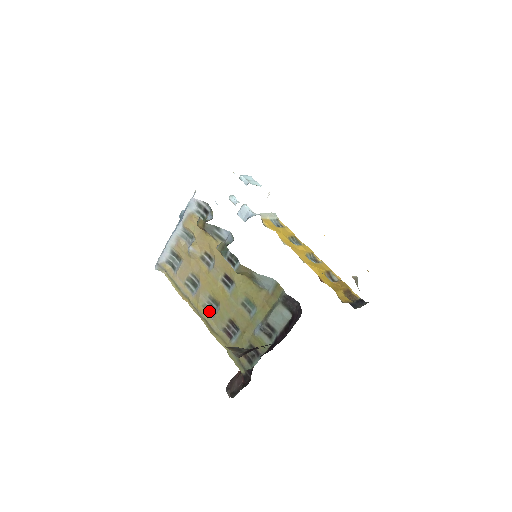
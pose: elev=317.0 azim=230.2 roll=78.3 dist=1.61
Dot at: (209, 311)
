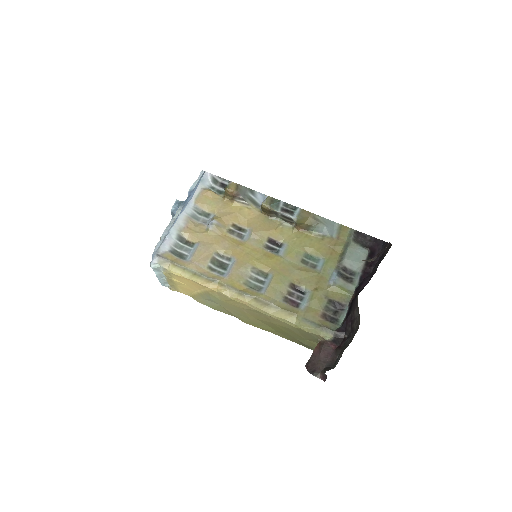
Dot at: (254, 288)
